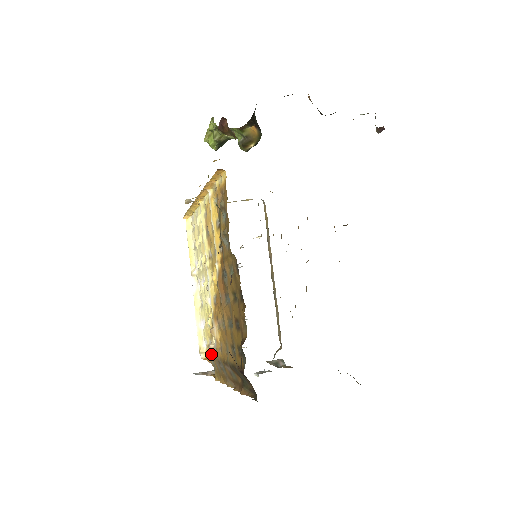
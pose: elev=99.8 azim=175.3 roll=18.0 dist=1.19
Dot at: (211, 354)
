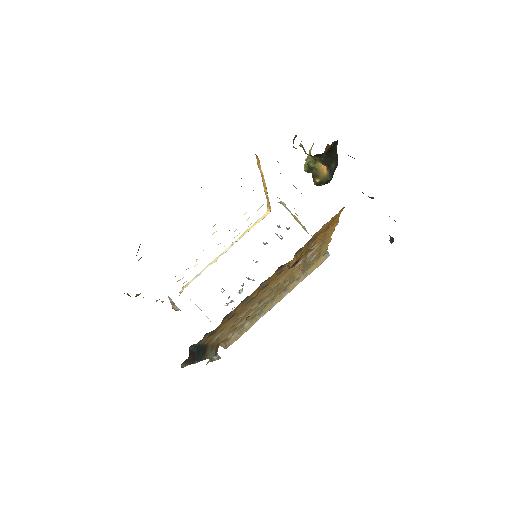
Dot at: occluded
